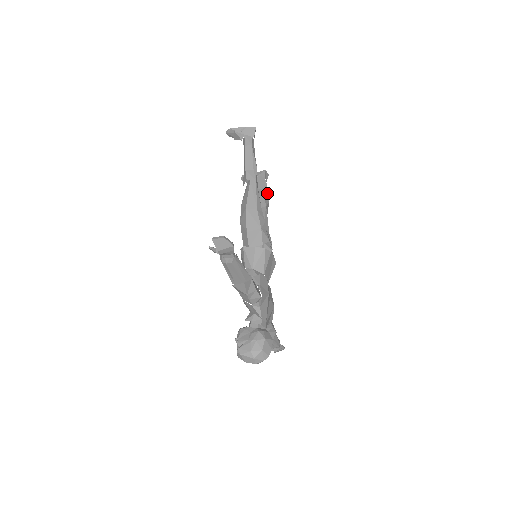
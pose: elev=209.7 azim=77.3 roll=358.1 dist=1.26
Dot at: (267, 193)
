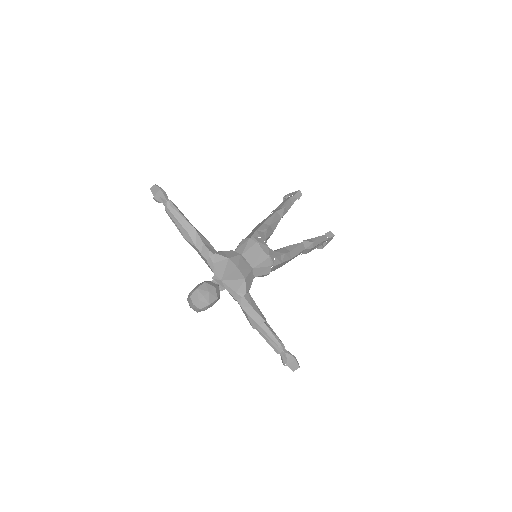
Dot at: (316, 238)
